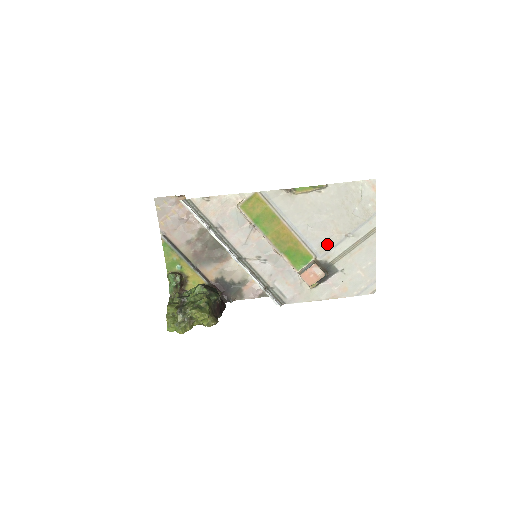
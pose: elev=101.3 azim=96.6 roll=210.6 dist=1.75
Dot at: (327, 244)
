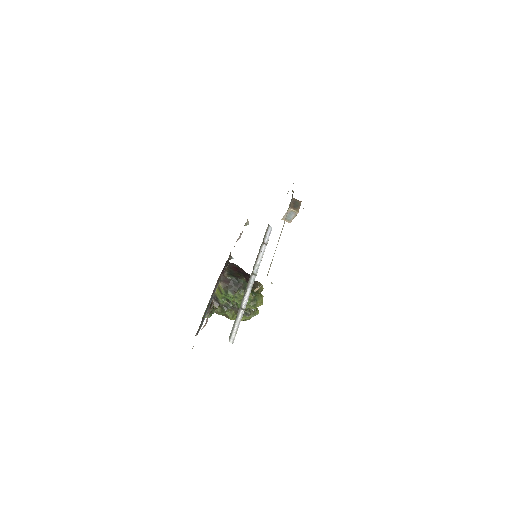
Dot at: occluded
